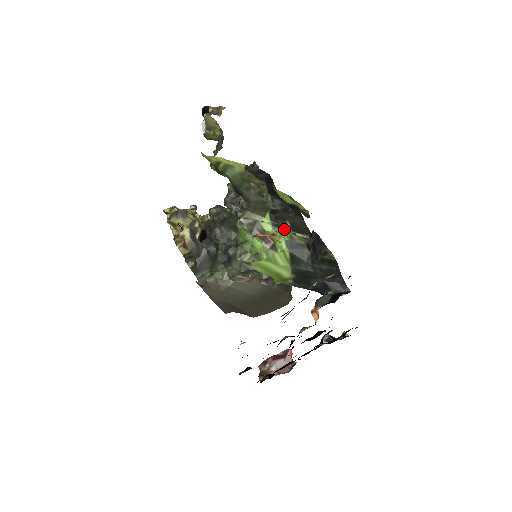
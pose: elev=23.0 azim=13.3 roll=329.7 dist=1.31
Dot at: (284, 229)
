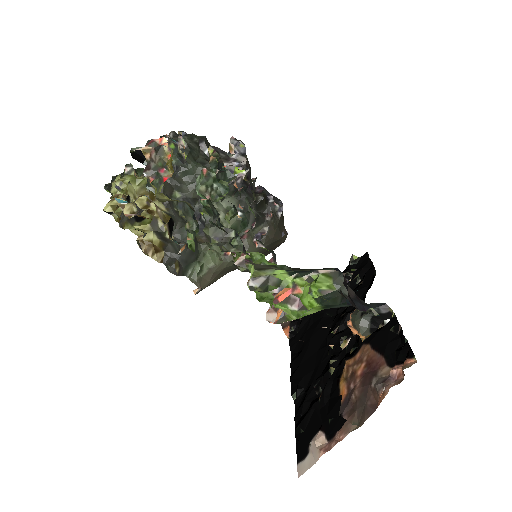
Dot at: (303, 272)
